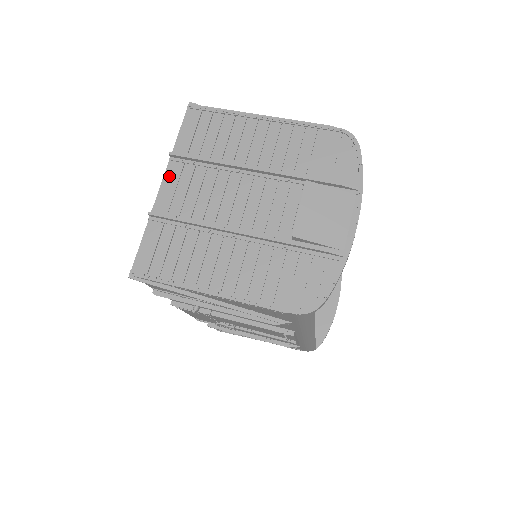
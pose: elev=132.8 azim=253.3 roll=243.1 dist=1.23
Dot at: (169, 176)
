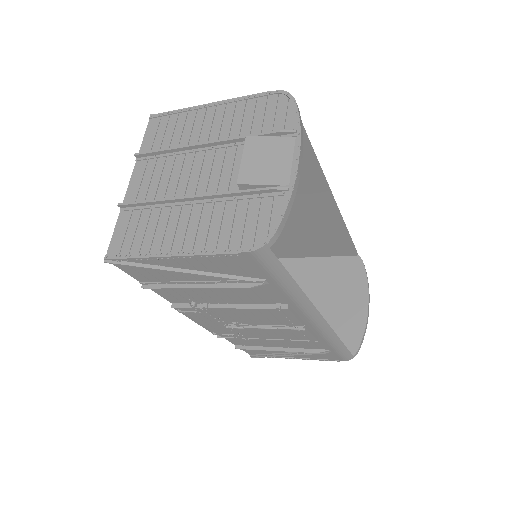
Dot at: (136, 173)
